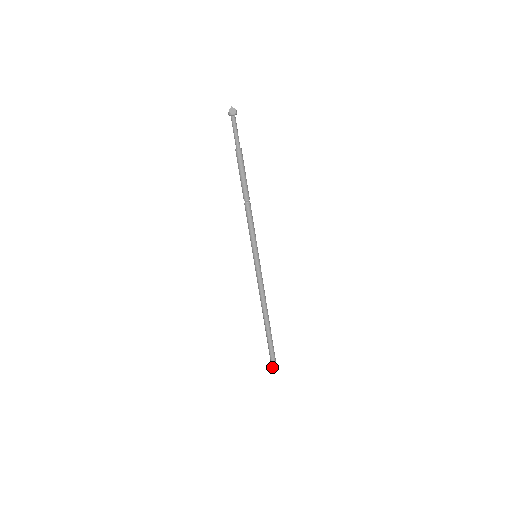
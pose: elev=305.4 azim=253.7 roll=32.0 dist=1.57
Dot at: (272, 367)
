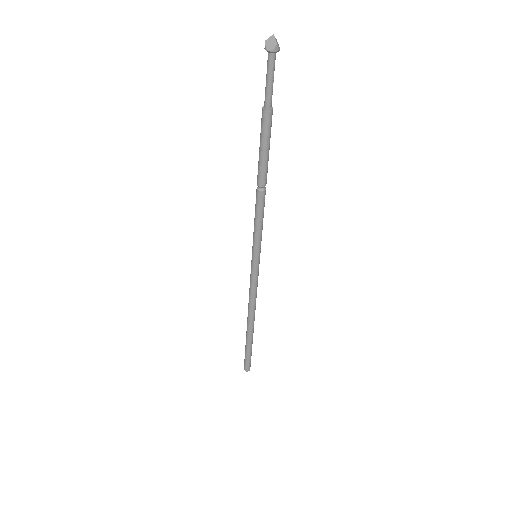
Dot at: (244, 368)
